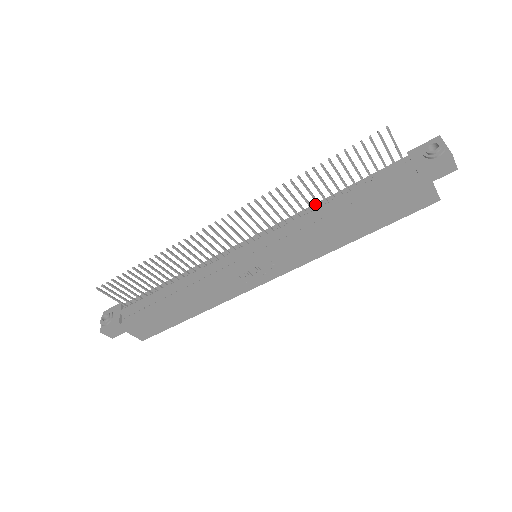
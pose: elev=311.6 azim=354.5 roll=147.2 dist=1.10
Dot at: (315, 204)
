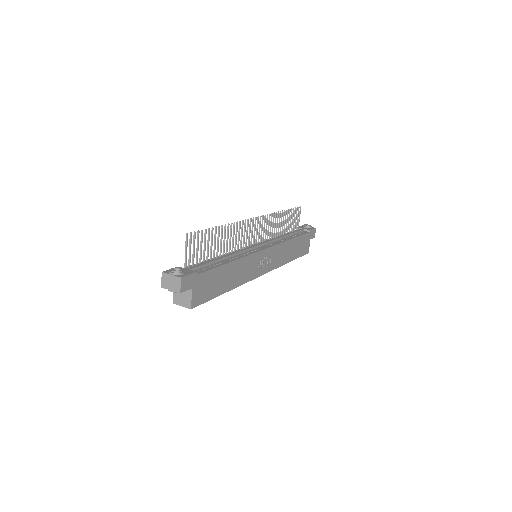
Dot at: occluded
